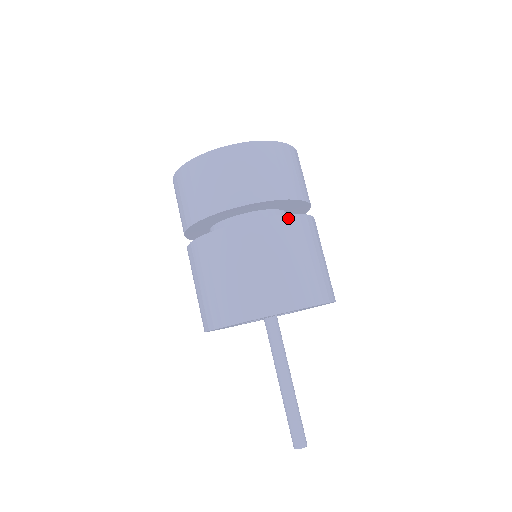
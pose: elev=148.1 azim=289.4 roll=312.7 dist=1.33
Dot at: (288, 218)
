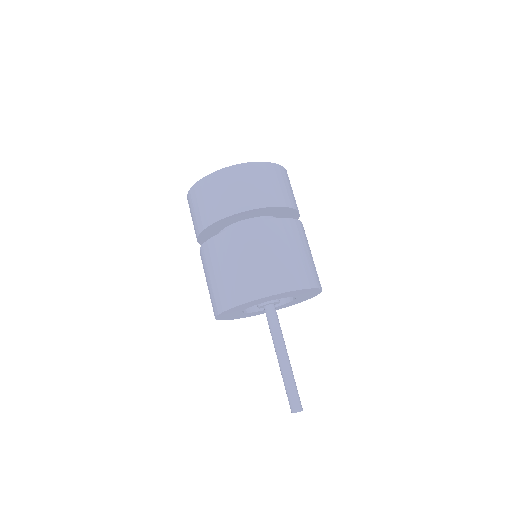
Dot at: (270, 222)
